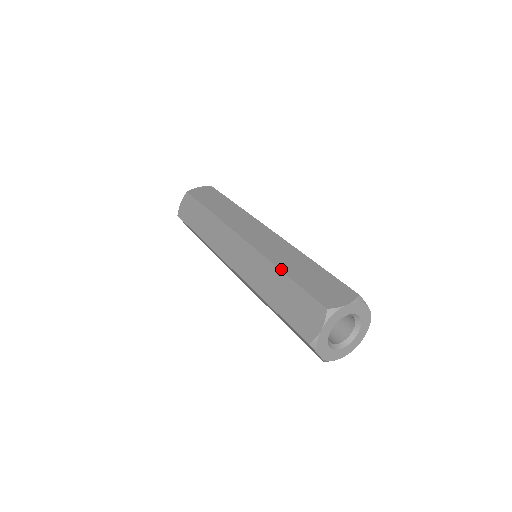
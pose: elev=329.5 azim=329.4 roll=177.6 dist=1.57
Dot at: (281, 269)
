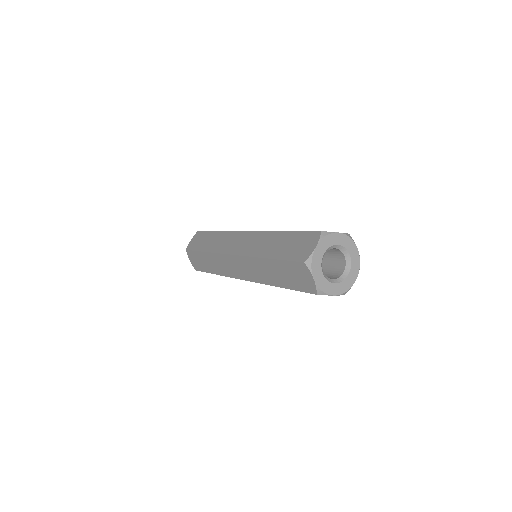
Dot at: (281, 231)
